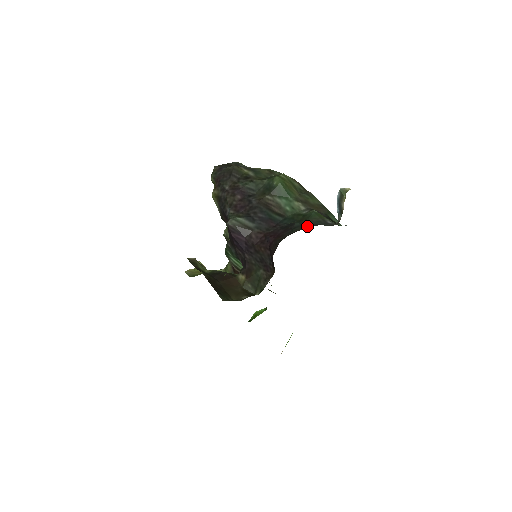
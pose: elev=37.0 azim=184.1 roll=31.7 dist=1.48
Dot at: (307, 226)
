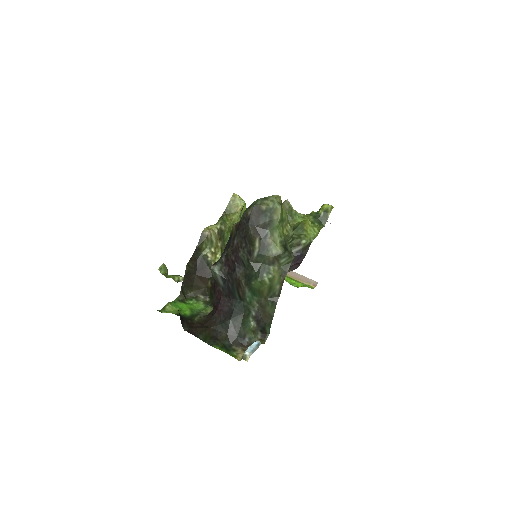
Dot at: (227, 333)
